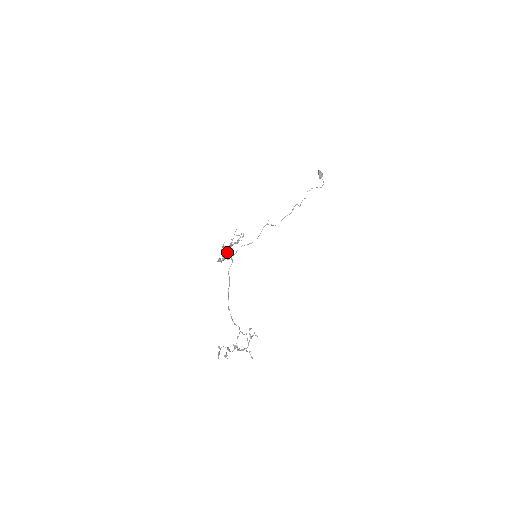
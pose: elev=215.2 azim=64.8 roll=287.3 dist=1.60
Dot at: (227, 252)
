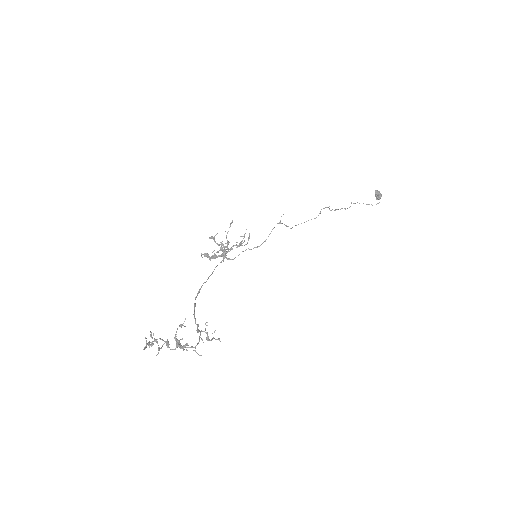
Dot at: occluded
